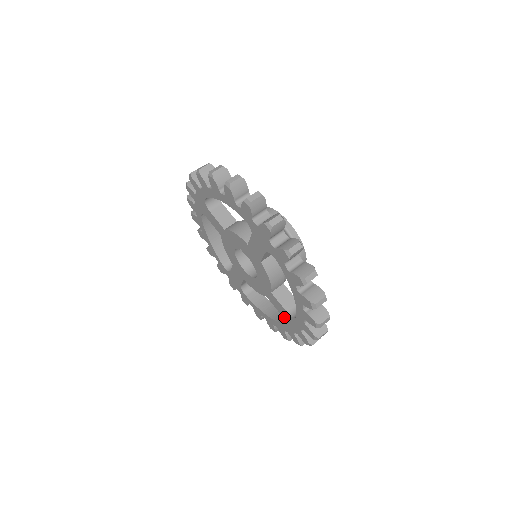
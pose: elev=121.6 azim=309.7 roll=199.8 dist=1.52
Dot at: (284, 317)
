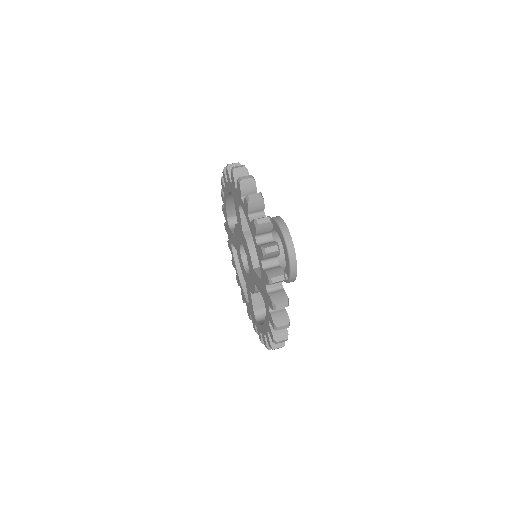
Dot at: (250, 304)
